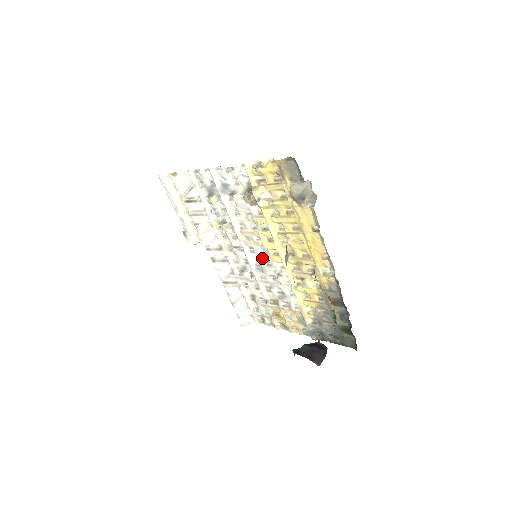
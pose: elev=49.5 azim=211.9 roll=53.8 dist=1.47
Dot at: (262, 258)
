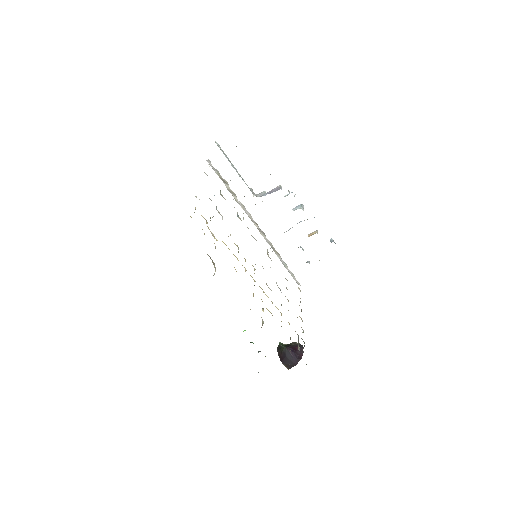
Dot at: occluded
